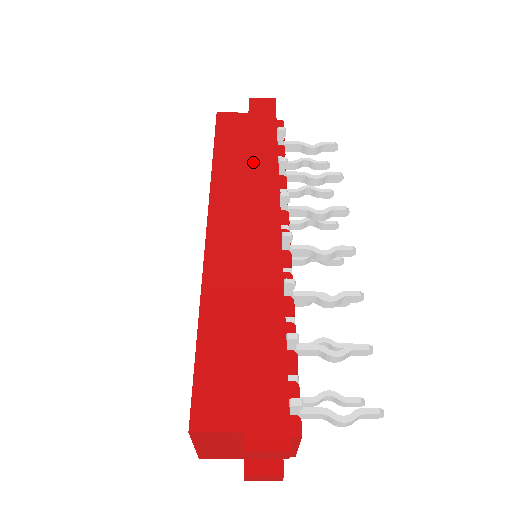
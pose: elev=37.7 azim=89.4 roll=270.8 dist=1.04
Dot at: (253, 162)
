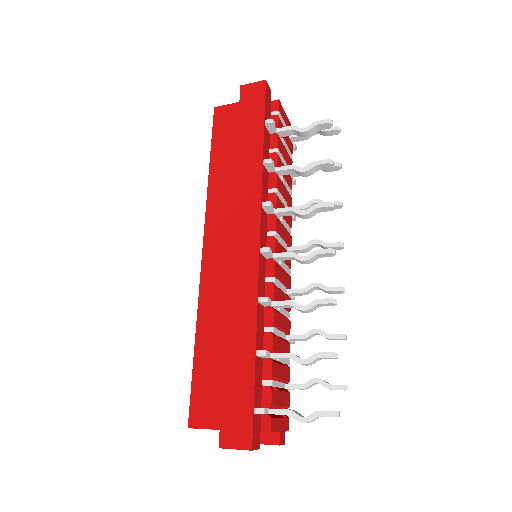
Dot at: (240, 169)
